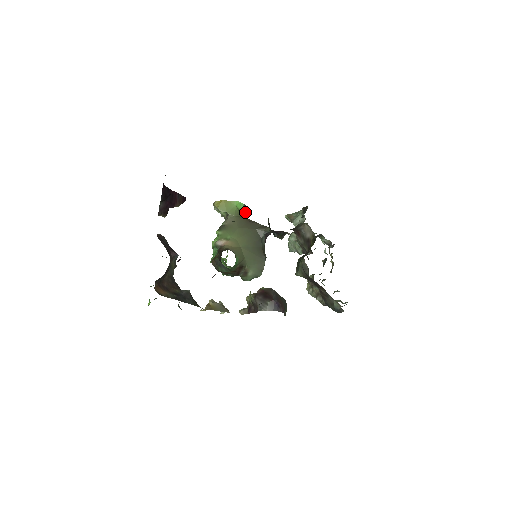
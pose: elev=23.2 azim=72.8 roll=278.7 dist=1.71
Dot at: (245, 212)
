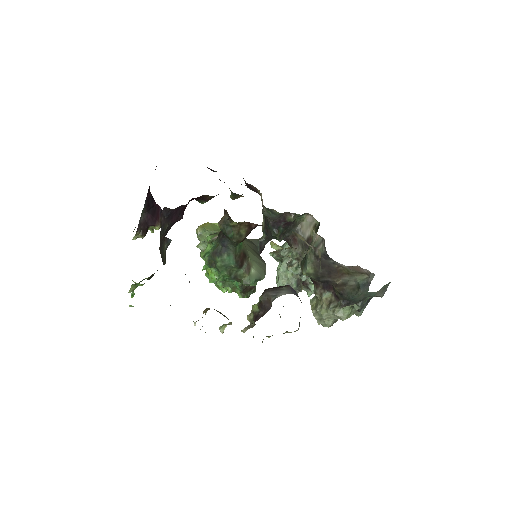
Dot at: occluded
